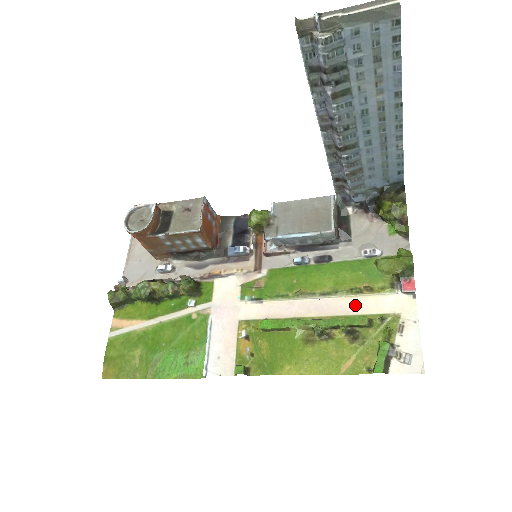
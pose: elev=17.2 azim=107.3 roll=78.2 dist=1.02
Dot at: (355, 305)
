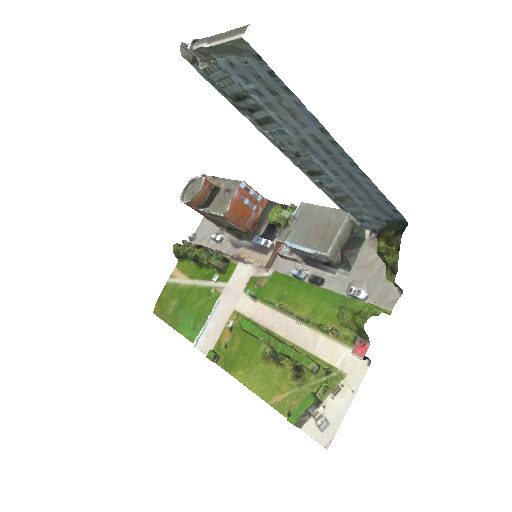
Dot at: (316, 343)
